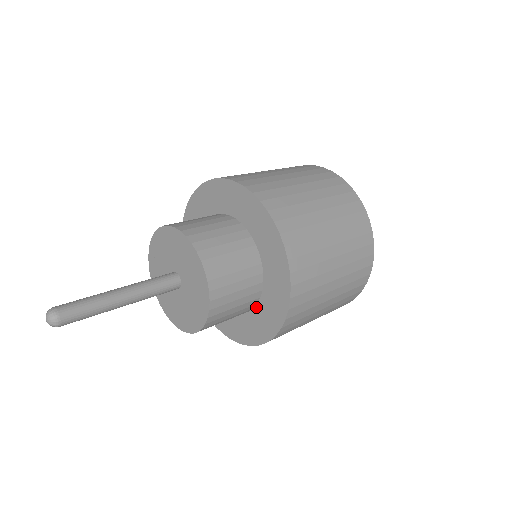
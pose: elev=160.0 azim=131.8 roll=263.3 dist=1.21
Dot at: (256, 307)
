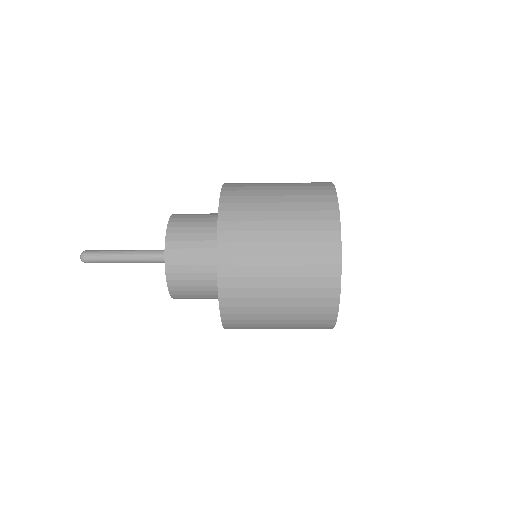
Dot at: occluded
